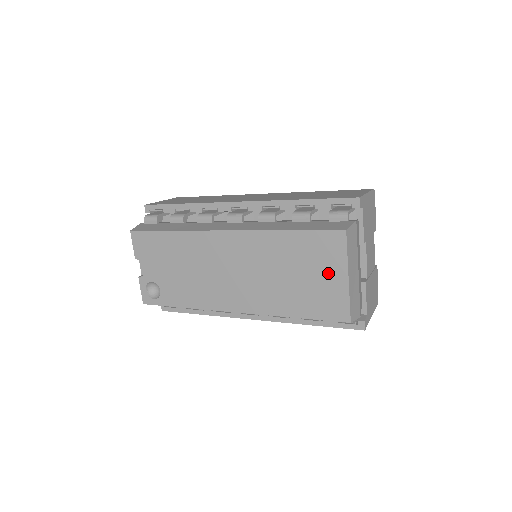
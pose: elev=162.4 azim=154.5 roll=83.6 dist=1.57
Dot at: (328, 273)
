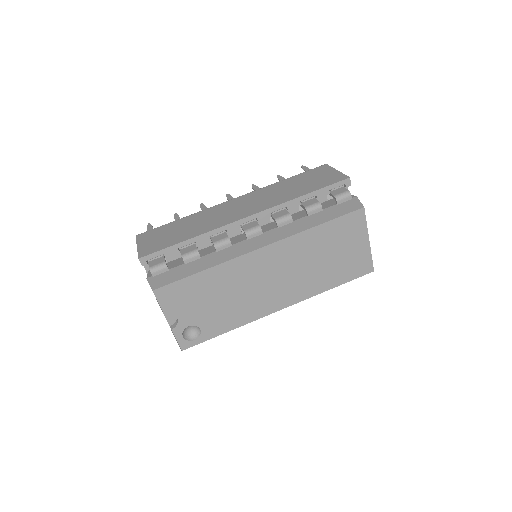
Dot at: (354, 244)
